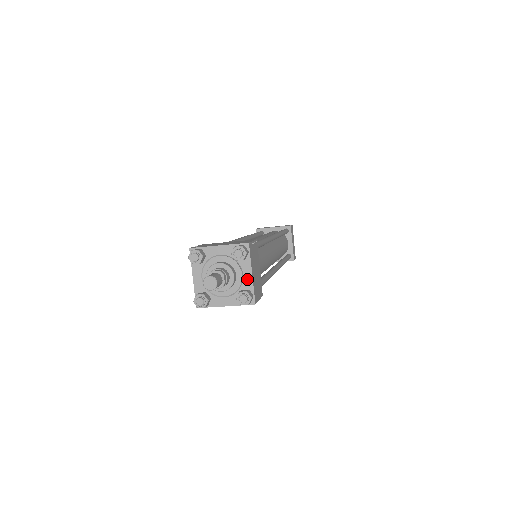
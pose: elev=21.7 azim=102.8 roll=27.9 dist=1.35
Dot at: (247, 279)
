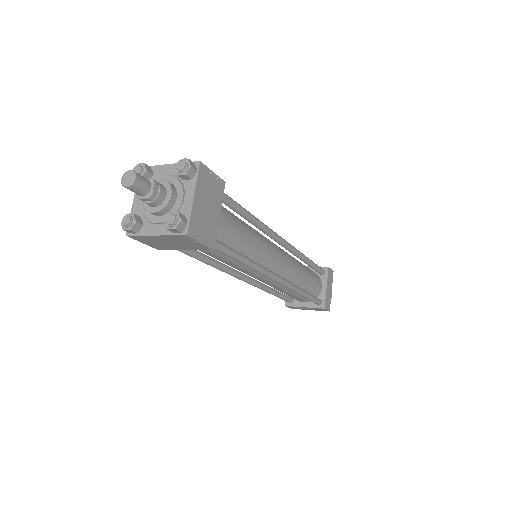
Dot at: (187, 203)
